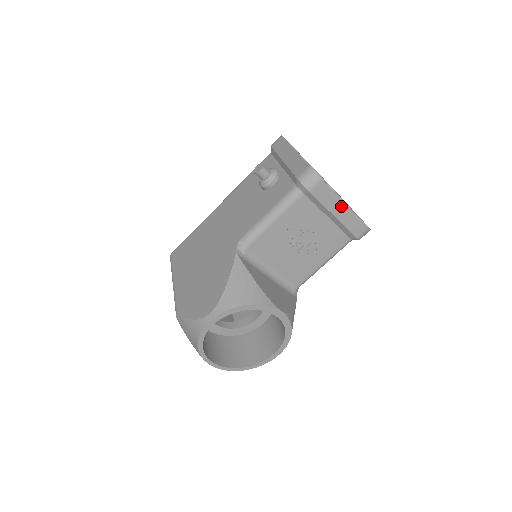
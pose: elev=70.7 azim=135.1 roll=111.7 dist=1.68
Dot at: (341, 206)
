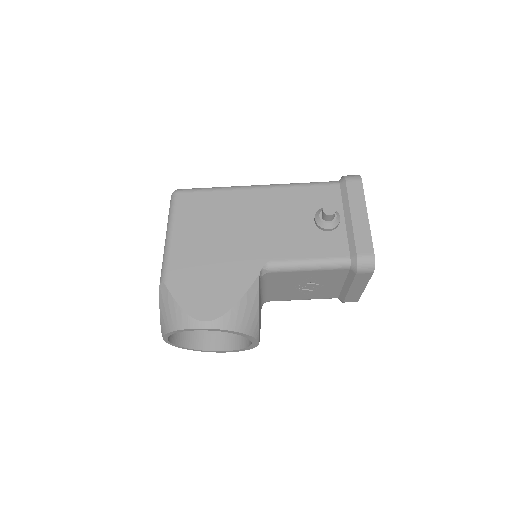
Dot at: (361, 287)
